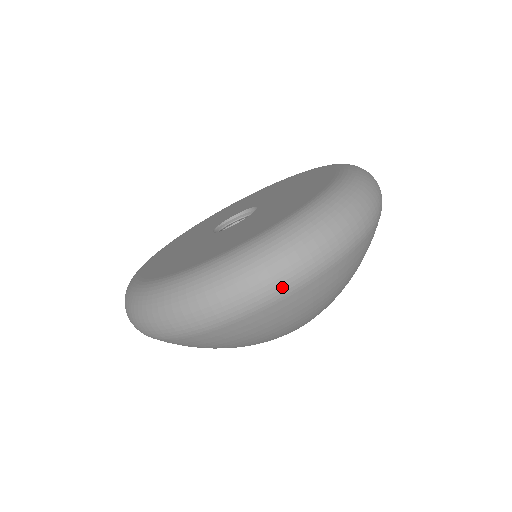
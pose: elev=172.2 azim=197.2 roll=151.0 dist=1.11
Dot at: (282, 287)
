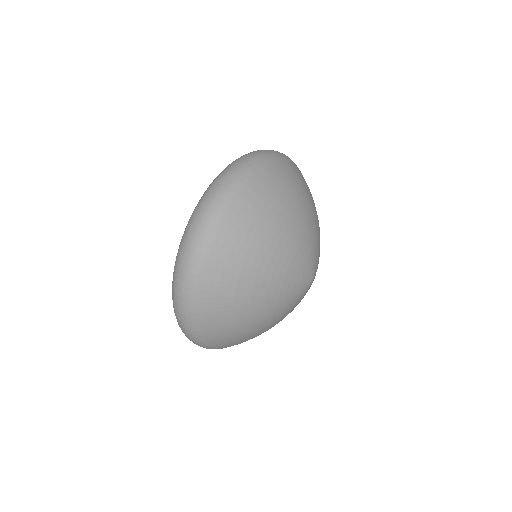
Dot at: (196, 255)
